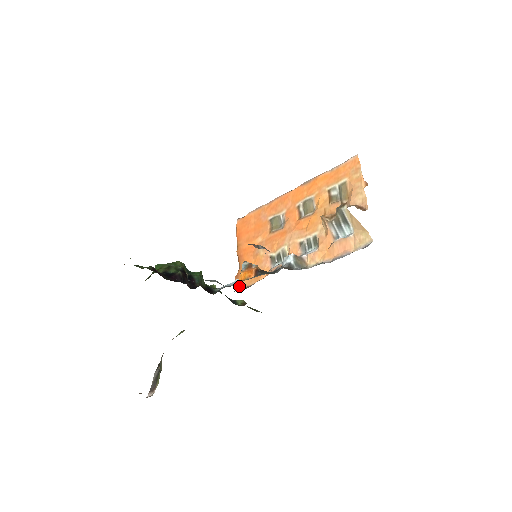
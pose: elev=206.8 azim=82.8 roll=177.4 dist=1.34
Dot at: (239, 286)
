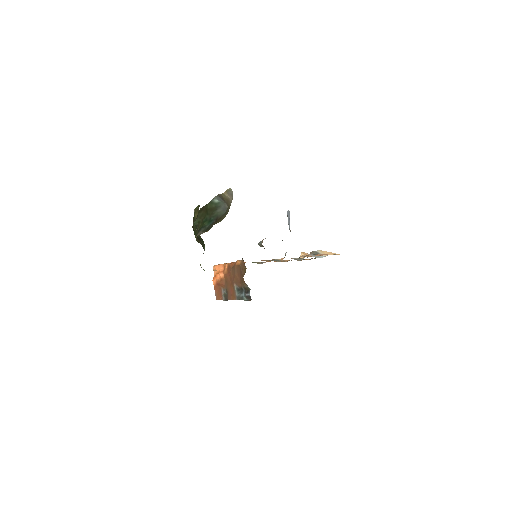
Dot at: occluded
